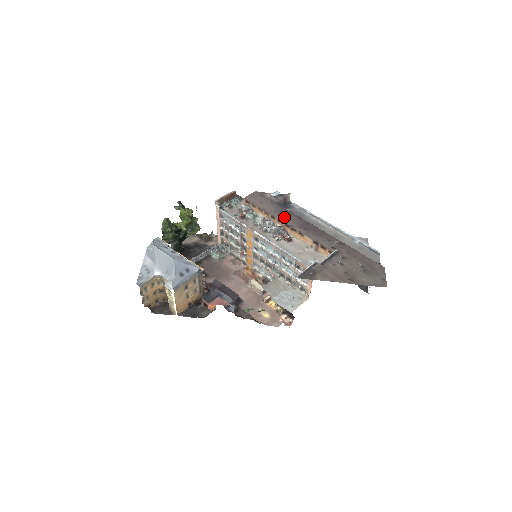
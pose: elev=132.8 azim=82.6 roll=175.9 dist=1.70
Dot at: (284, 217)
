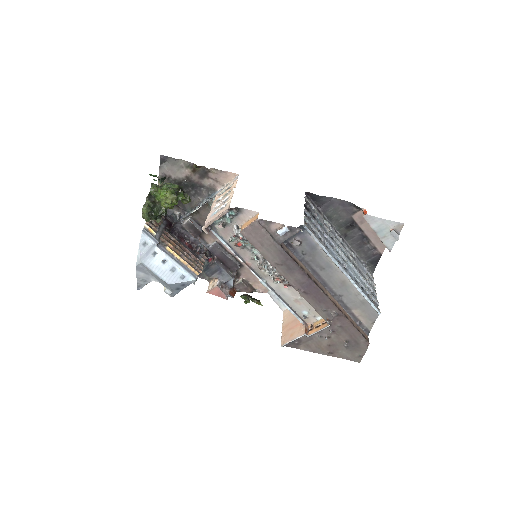
Dot at: (286, 272)
